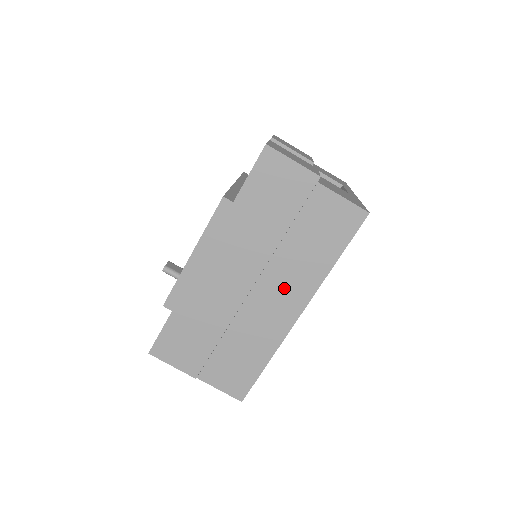
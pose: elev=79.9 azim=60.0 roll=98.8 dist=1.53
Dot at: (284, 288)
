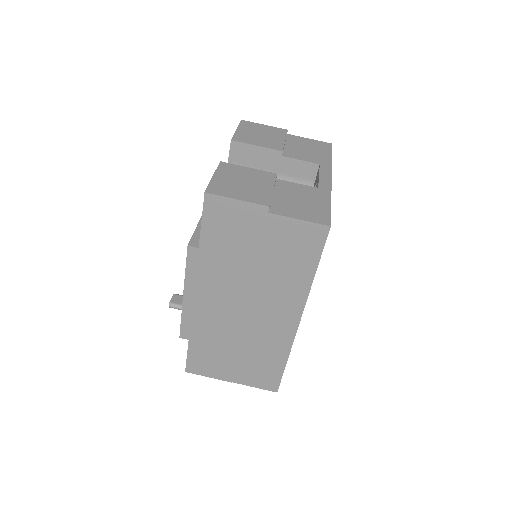
Dot at: (275, 305)
